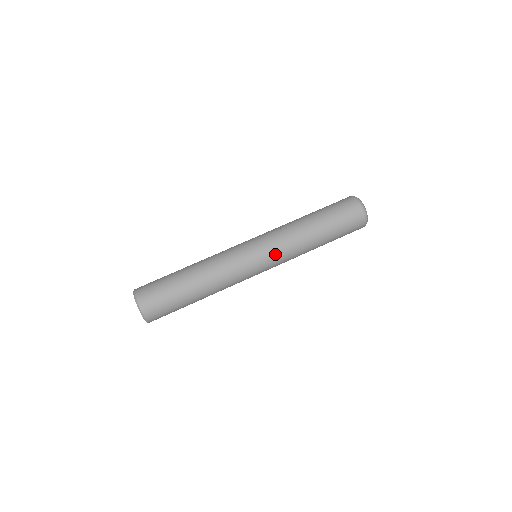
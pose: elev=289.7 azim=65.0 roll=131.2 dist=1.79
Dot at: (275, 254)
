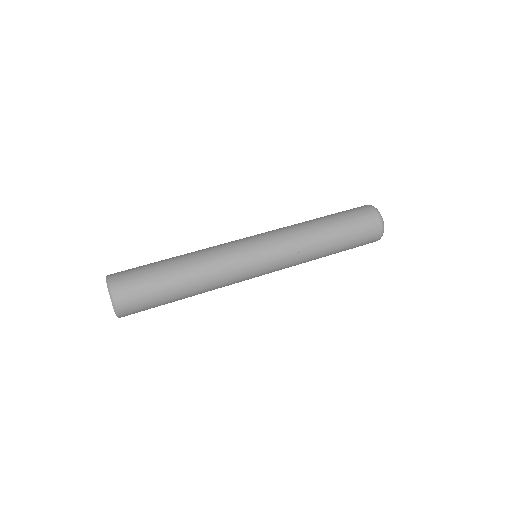
Dot at: (277, 244)
